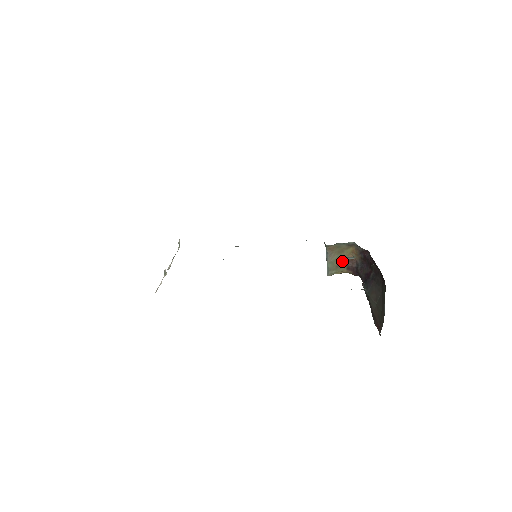
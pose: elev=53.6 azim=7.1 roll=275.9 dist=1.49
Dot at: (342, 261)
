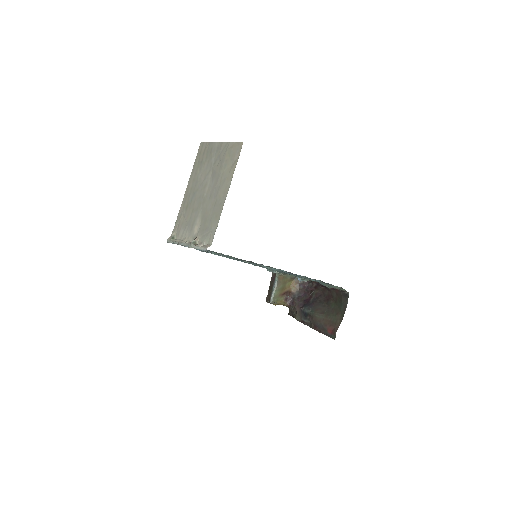
Dot at: (284, 291)
